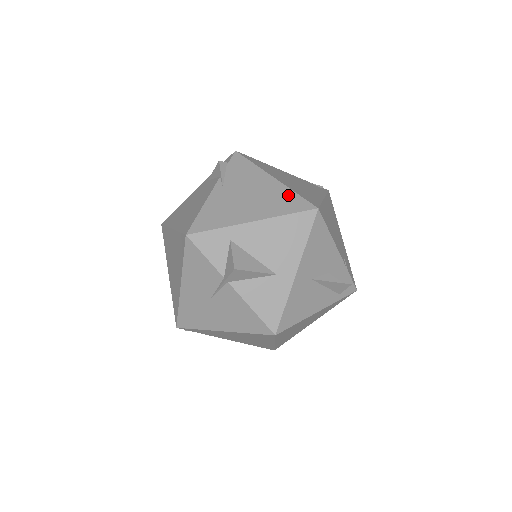
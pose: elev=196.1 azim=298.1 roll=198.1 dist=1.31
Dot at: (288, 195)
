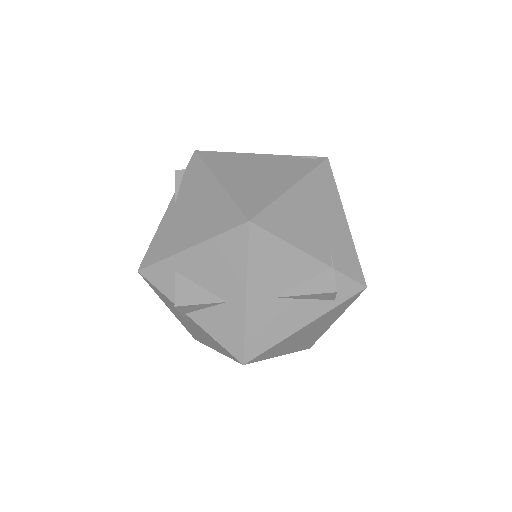
Dot at: (225, 206)
